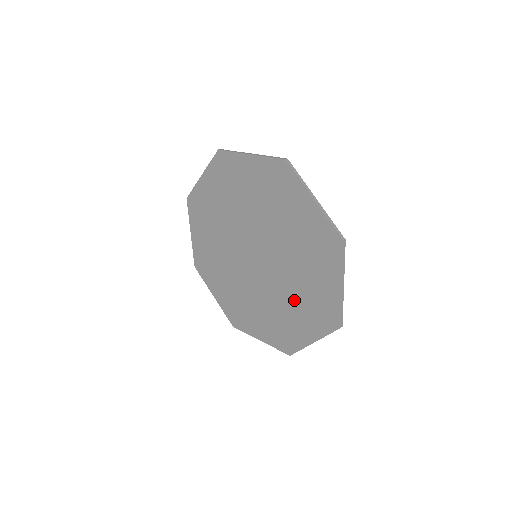
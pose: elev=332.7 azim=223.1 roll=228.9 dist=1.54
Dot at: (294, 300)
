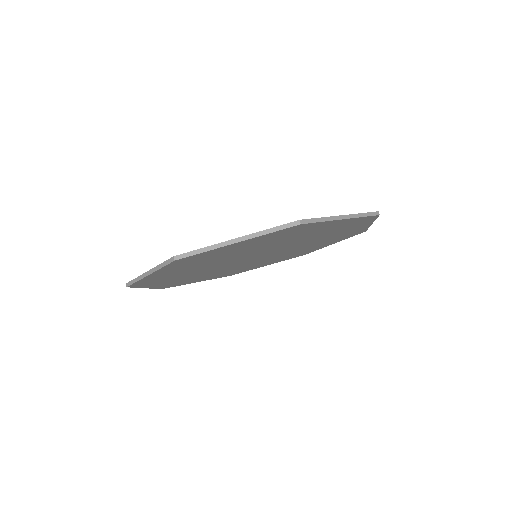
Dot at: (321, 237)
